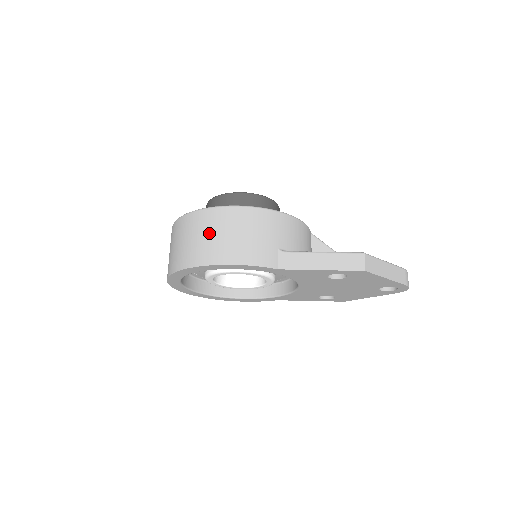
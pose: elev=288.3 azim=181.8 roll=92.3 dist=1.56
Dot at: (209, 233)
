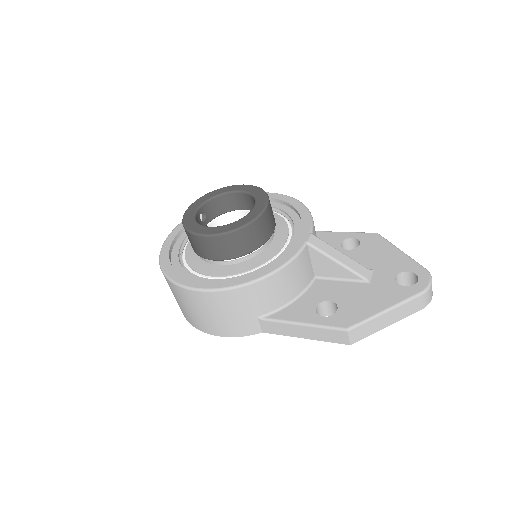
Dot at: (187, 306)
